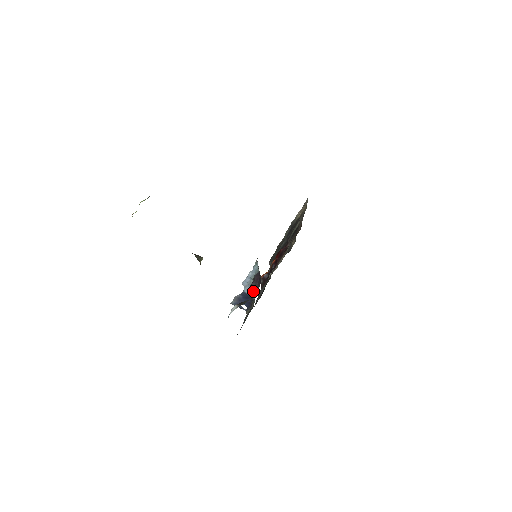
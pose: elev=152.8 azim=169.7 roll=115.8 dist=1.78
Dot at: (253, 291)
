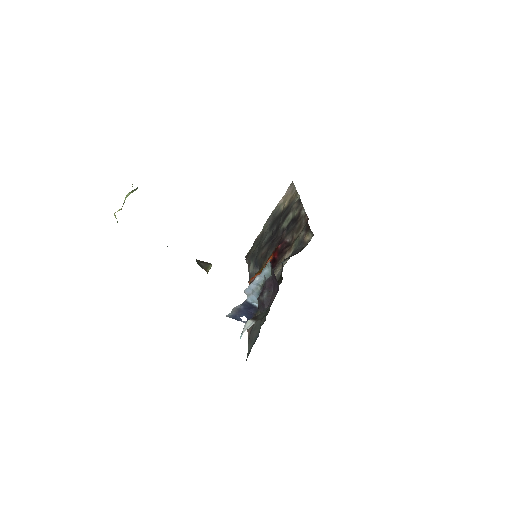
Dot at: (267, 300)
